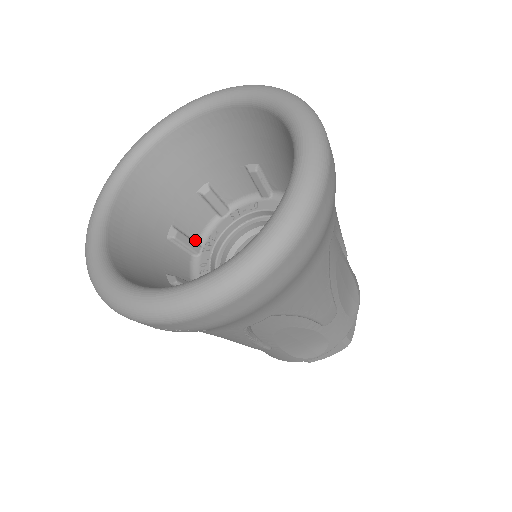
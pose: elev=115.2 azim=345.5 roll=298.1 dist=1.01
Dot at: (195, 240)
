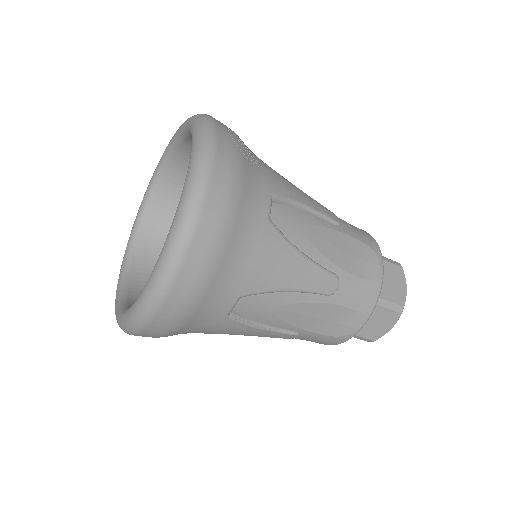
Dot at: occluded
